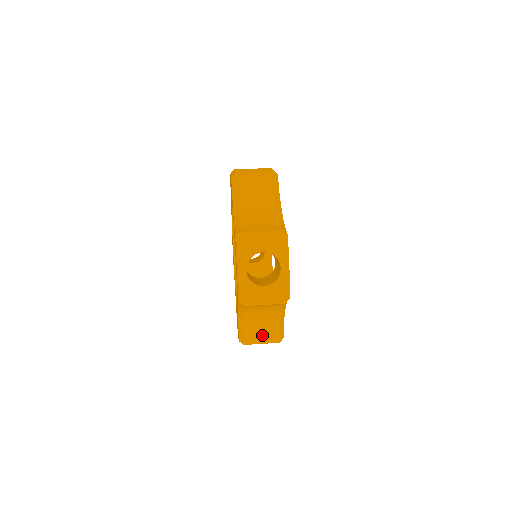
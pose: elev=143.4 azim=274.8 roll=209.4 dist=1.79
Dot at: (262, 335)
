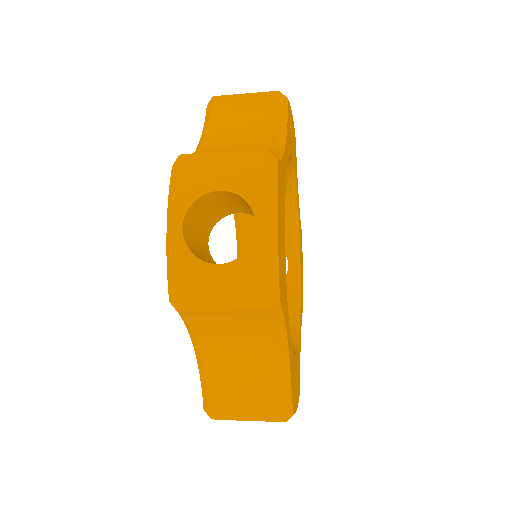
Dot at: (246, 399)
